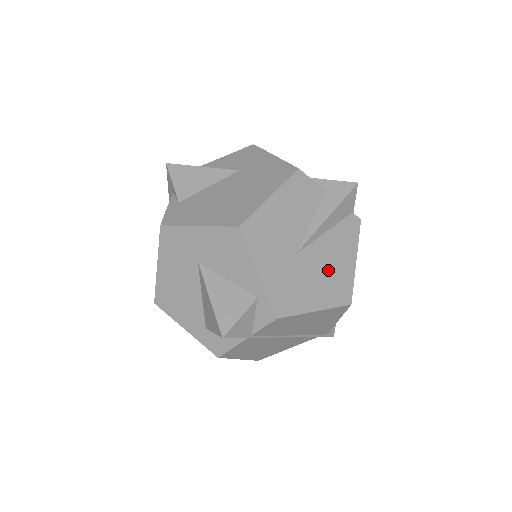
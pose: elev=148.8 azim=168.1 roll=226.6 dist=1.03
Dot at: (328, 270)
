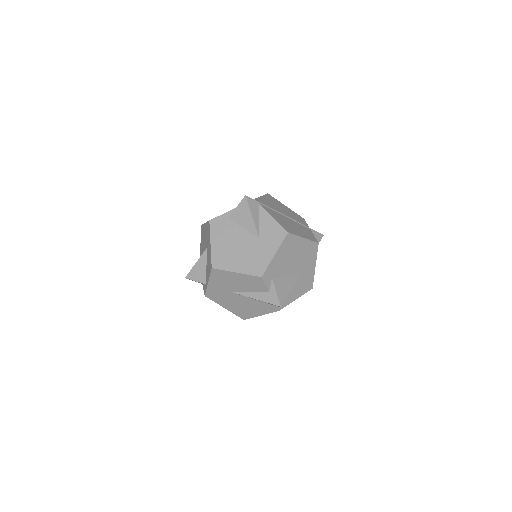
Dot at: (243, 306)
